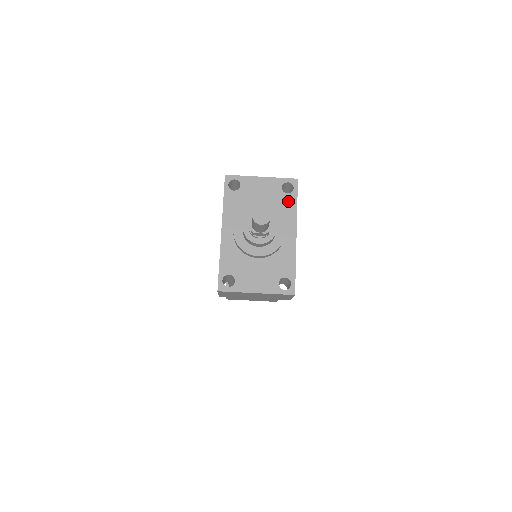
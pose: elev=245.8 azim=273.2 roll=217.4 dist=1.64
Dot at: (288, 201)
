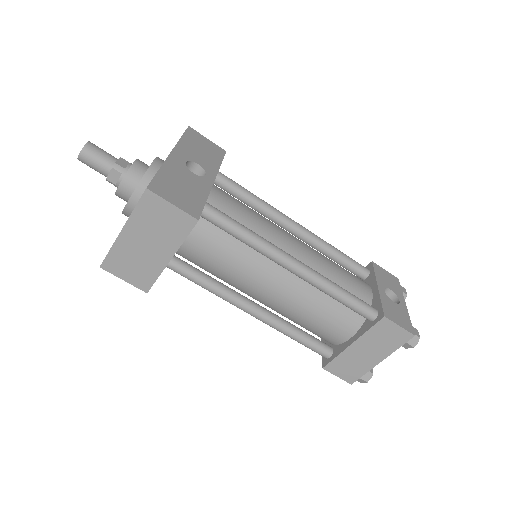
Dot at: occluded
